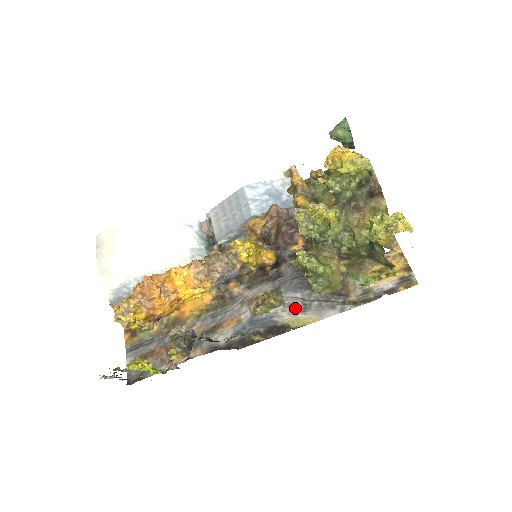
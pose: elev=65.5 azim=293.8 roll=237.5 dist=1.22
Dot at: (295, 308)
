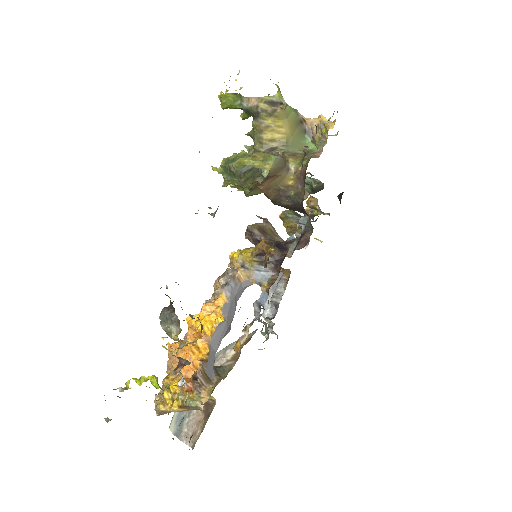
Dot at: occluded
